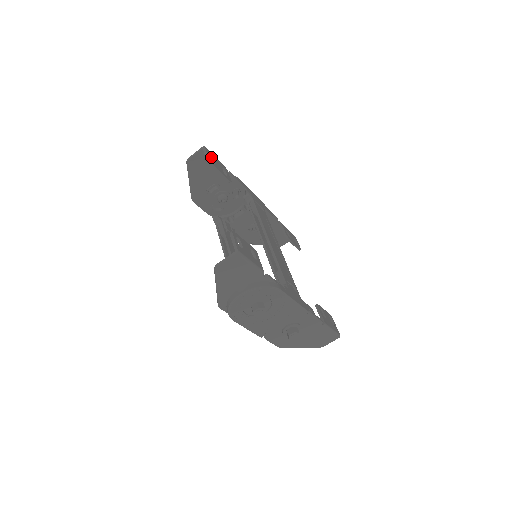
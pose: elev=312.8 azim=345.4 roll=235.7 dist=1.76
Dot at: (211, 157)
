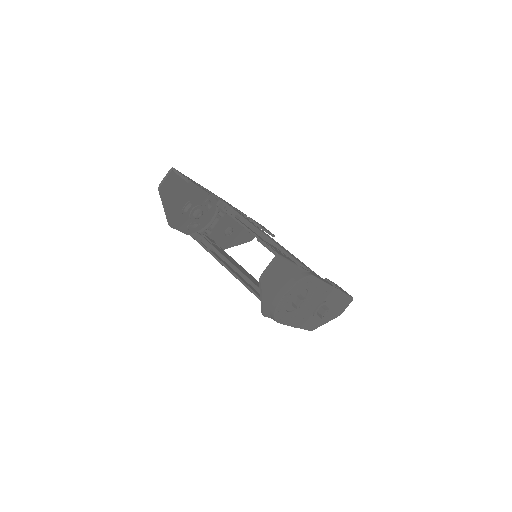
Dot at: occluded
